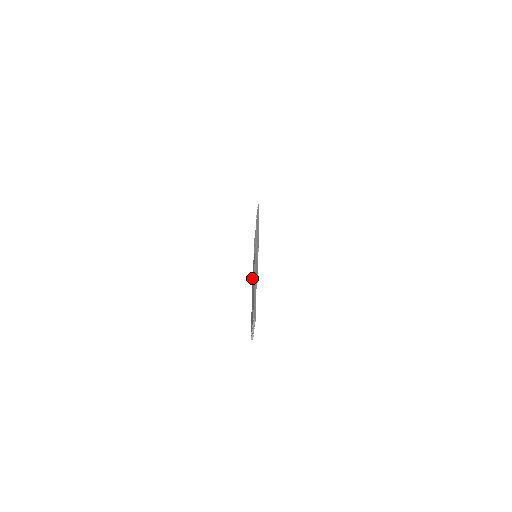
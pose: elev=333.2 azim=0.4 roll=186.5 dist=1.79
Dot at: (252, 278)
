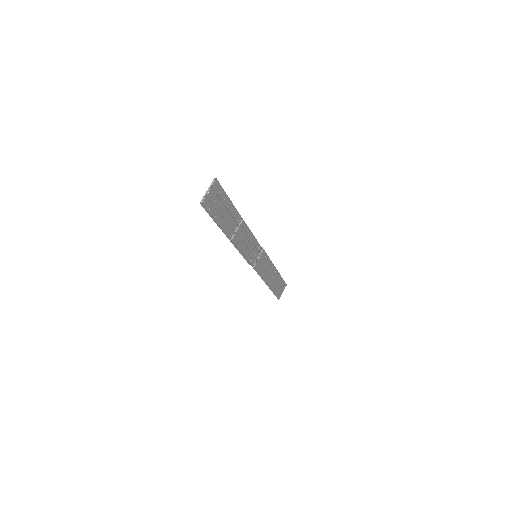
Dot at: (240, 251)
